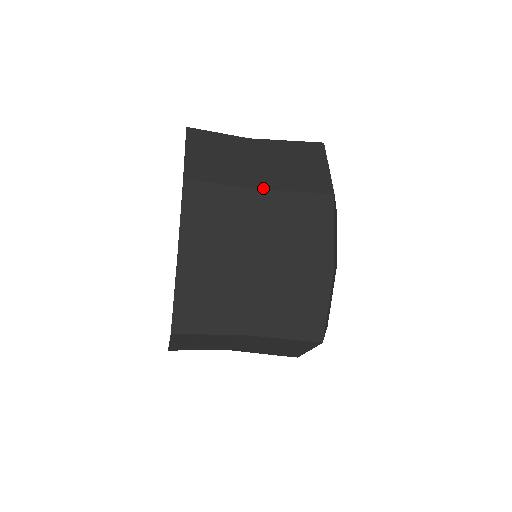
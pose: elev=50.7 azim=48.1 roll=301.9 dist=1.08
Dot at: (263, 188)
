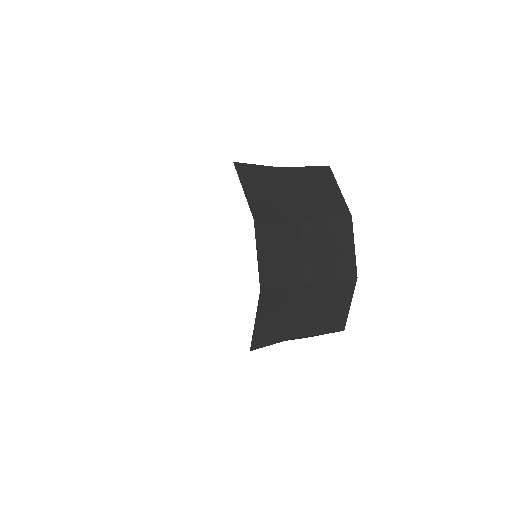
Dot at: (306, 218)
